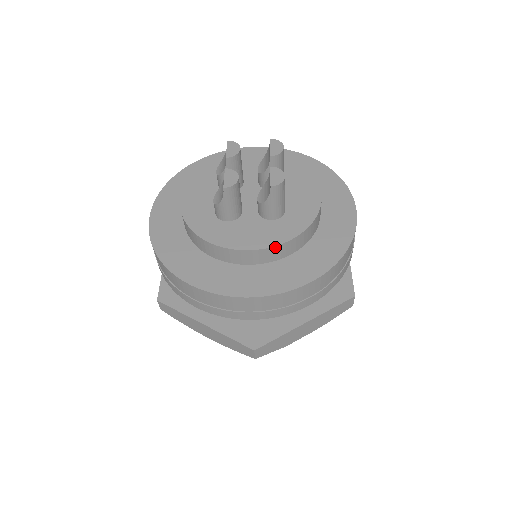
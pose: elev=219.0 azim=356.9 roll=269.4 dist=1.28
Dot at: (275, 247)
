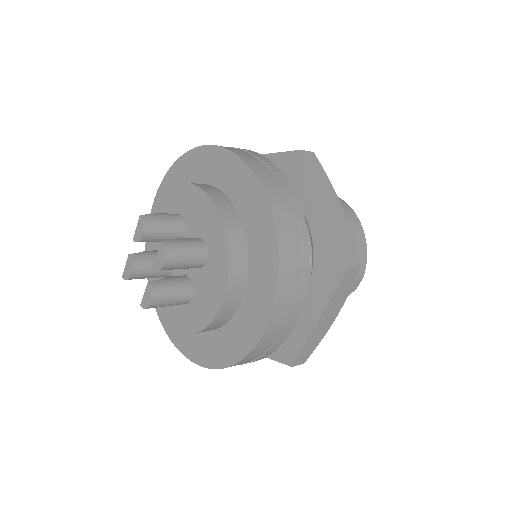
Dot at: (174, 327)
